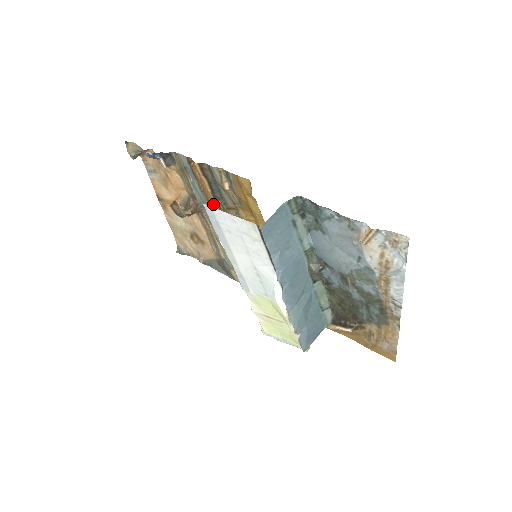
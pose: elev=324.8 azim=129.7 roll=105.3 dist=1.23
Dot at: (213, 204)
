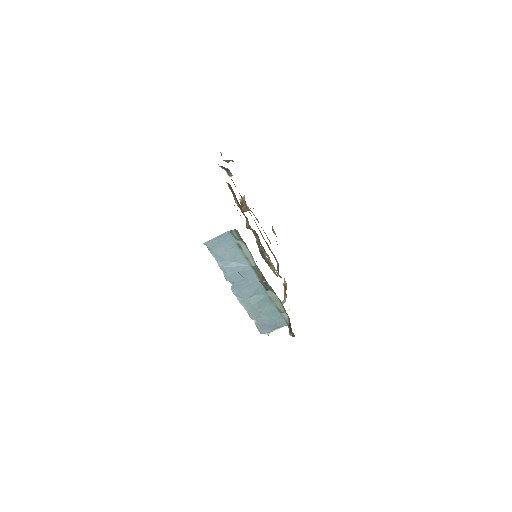
Dot at: occluded
